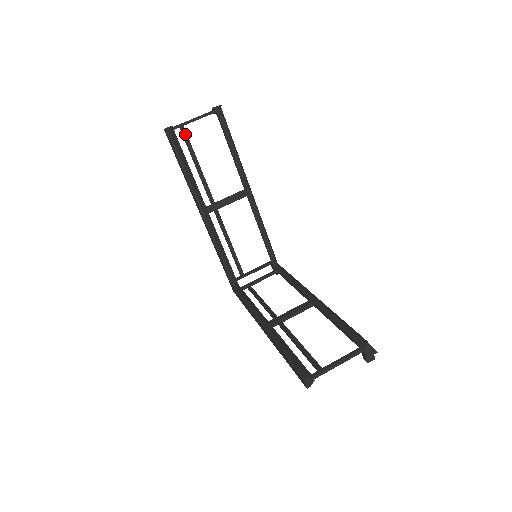
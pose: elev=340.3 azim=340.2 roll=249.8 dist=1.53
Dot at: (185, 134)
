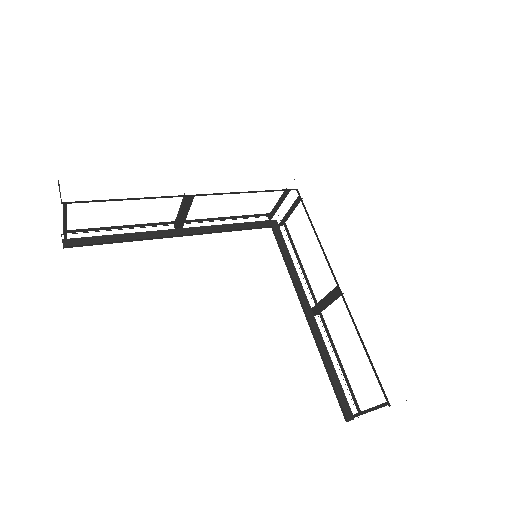
Dot at: (78, 230)
